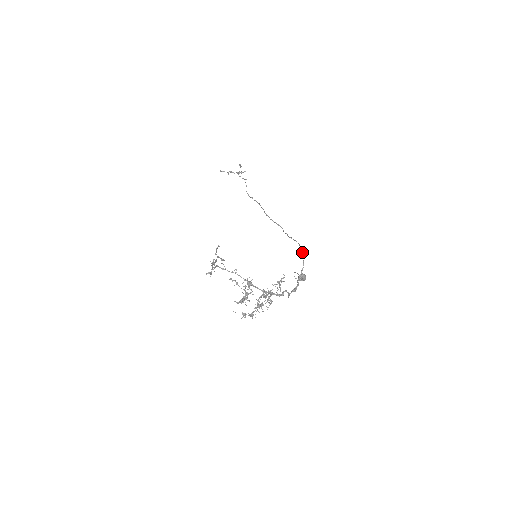
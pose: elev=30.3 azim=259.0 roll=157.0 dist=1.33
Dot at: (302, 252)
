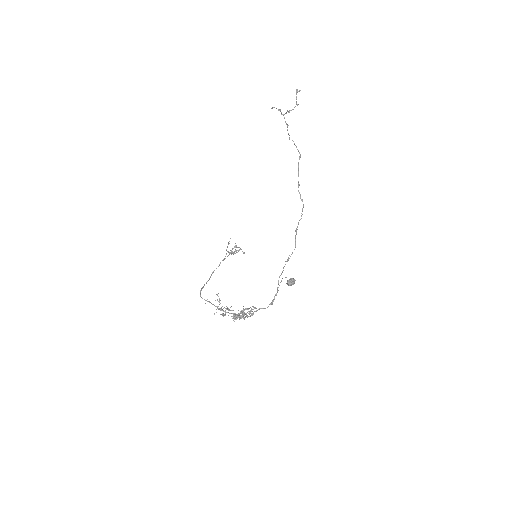
Dot at: occluded
